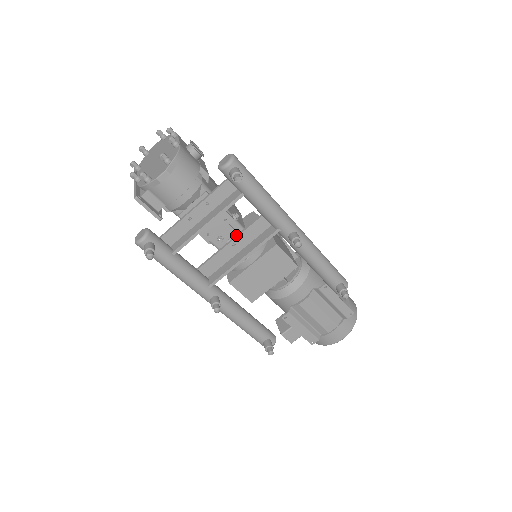
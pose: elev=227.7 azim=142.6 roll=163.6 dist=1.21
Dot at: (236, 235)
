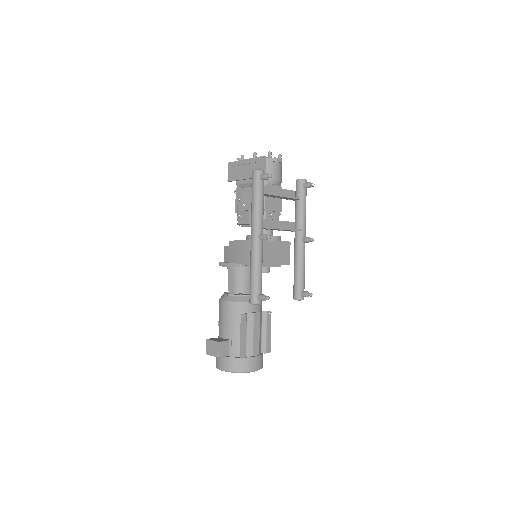
Dot at: (278, 220)
